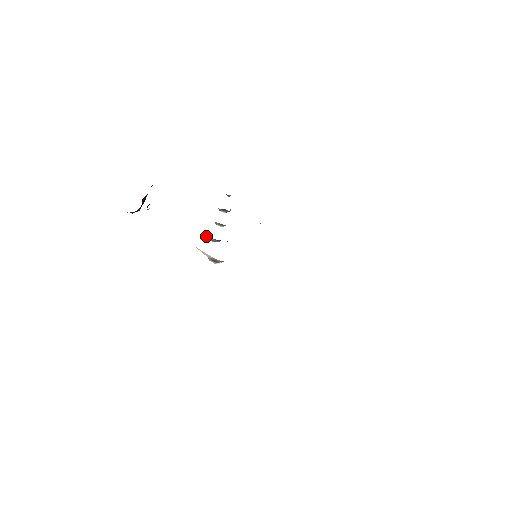
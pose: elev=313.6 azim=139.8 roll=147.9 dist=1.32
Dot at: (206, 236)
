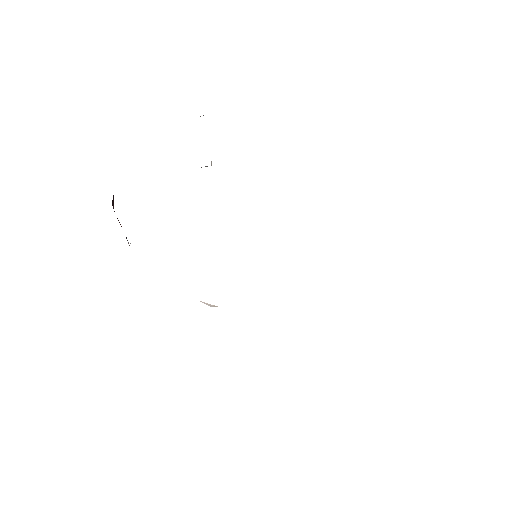
Dot at: occluded
